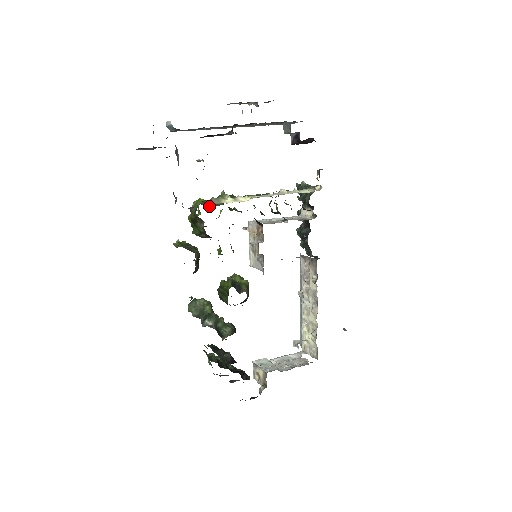
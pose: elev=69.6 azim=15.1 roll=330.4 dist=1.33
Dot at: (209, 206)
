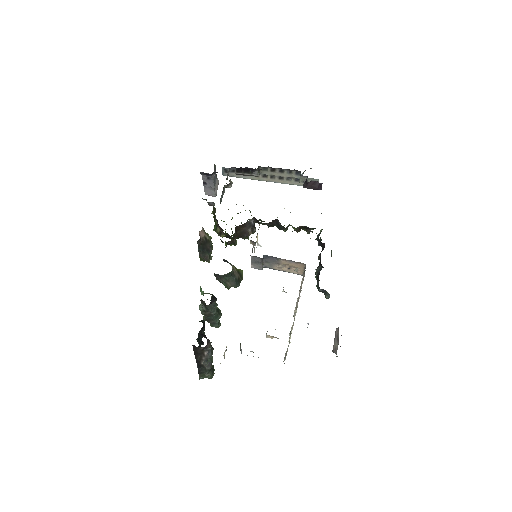
Dot at: occluded
